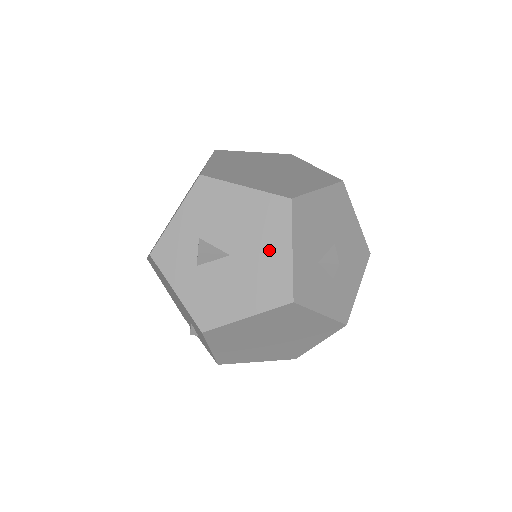
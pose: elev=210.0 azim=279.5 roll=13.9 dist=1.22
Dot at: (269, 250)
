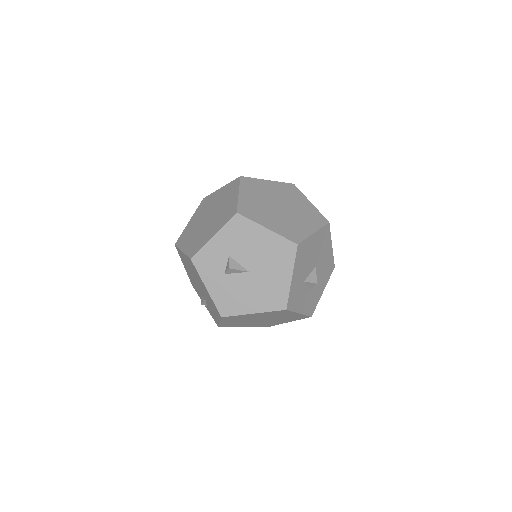
Dot at: (276, 274)
